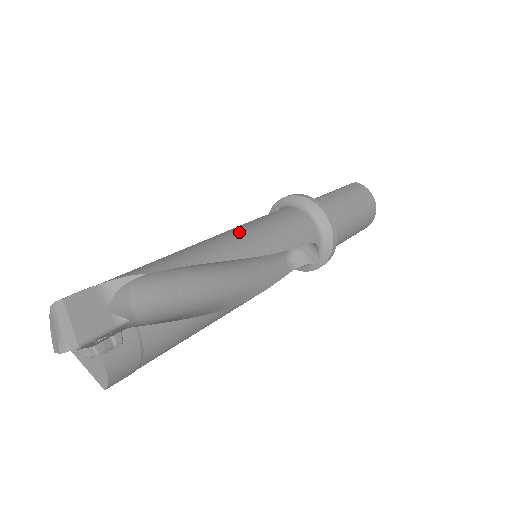
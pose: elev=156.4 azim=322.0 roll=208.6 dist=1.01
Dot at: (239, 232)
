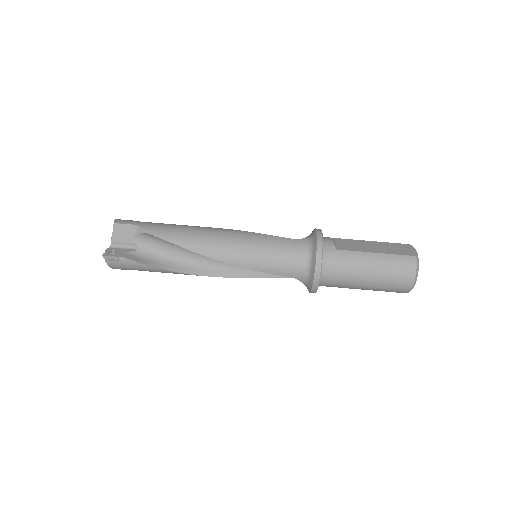
Dot at: (236, 241)
